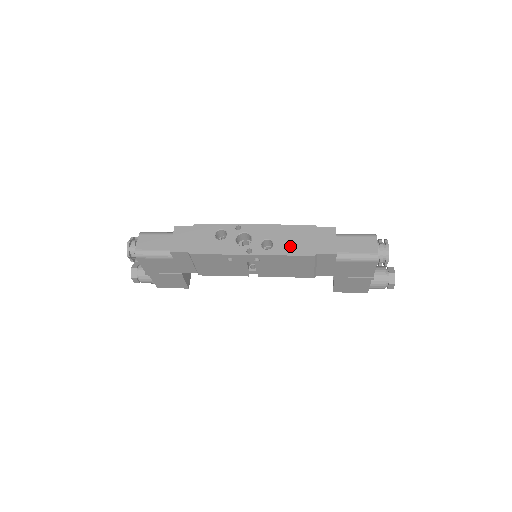
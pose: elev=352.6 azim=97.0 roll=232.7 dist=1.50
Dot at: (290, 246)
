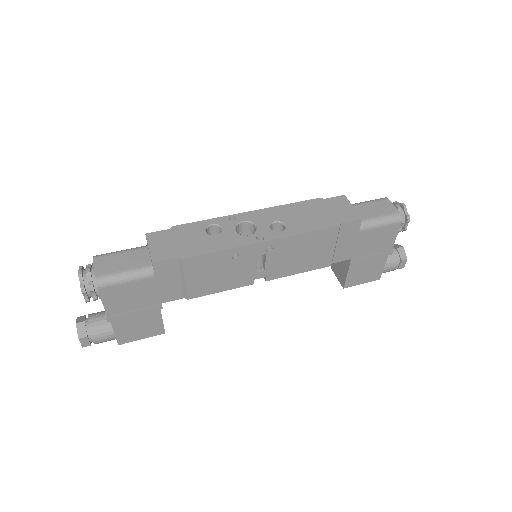
Dot at: (306, 222)
